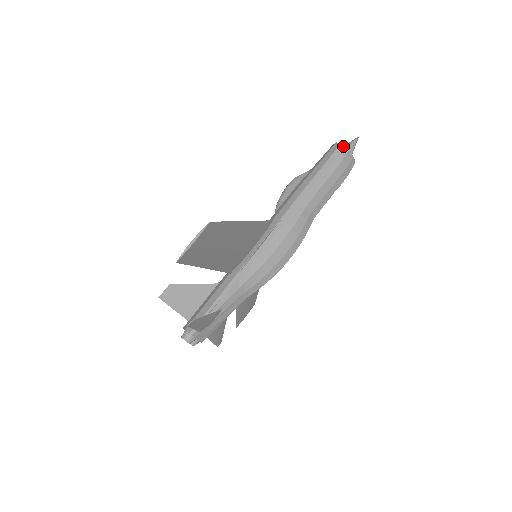
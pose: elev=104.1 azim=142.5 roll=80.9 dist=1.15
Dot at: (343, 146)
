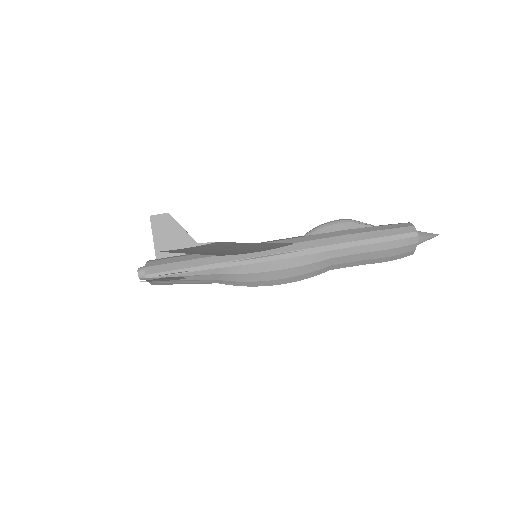
Dot at: (415, 236)
